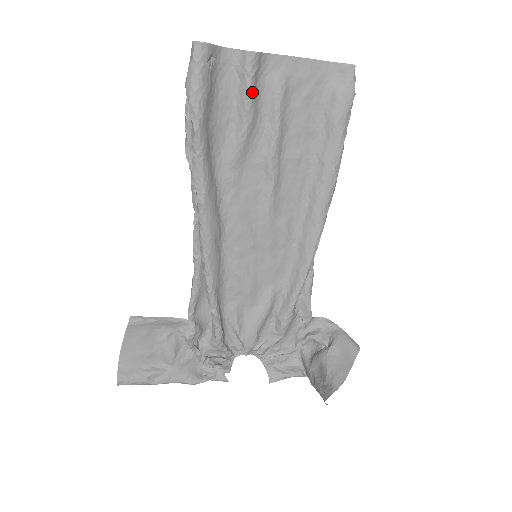
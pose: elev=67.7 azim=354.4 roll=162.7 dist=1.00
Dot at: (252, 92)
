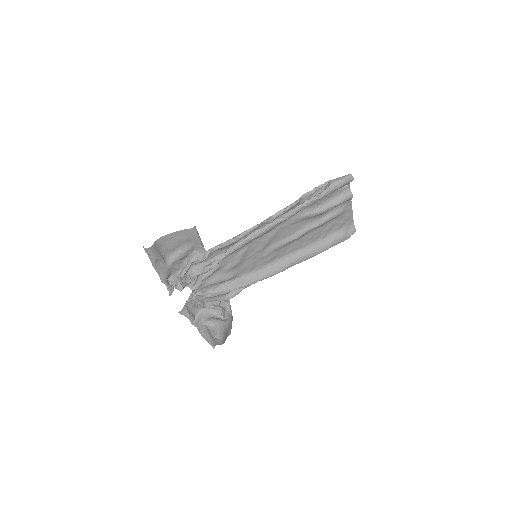
Dot at: occluded
